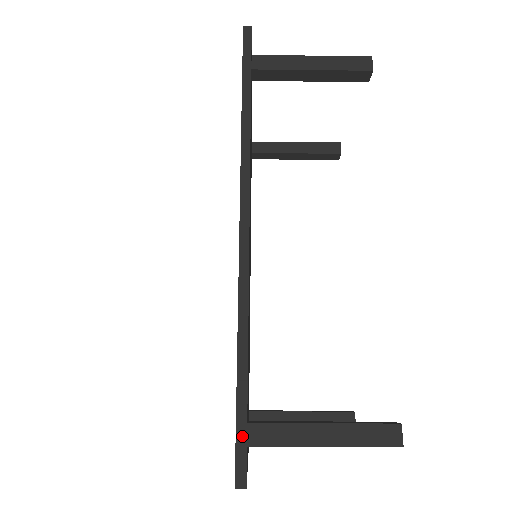
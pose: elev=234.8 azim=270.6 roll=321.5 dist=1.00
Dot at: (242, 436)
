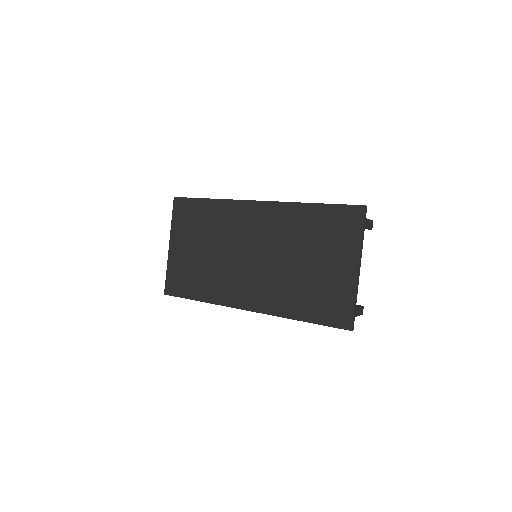
Dot at: occluded
